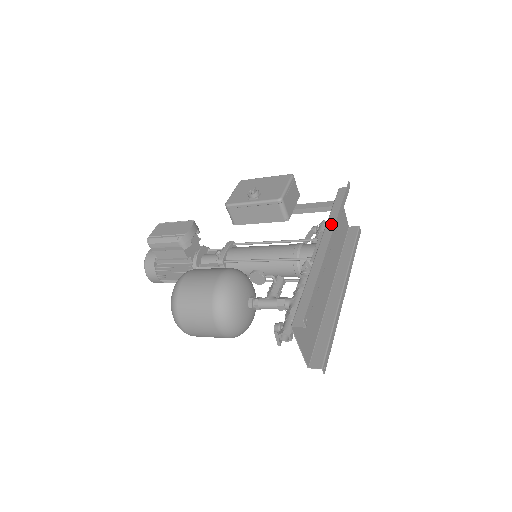
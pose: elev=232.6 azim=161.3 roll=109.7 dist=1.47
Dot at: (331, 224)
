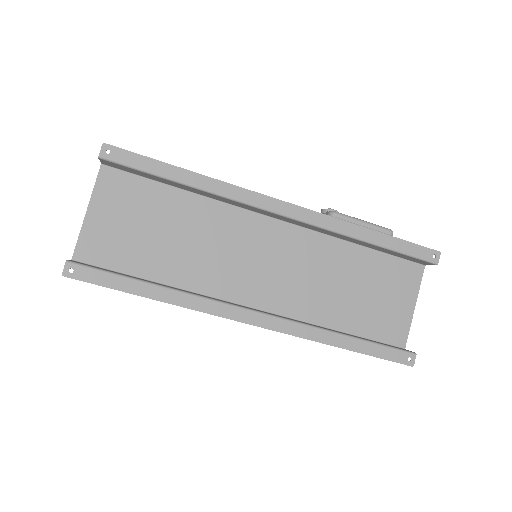
Dot at: (332, 232)
